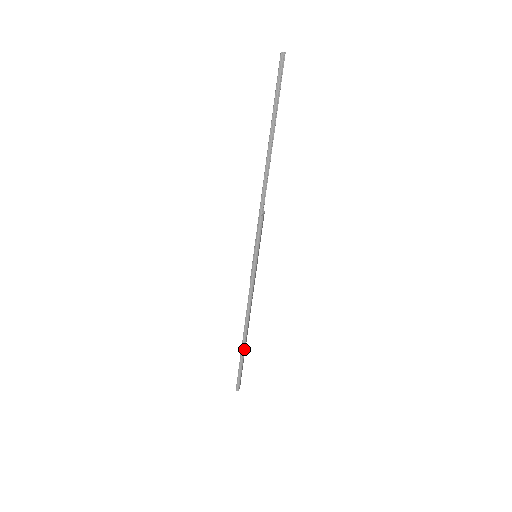
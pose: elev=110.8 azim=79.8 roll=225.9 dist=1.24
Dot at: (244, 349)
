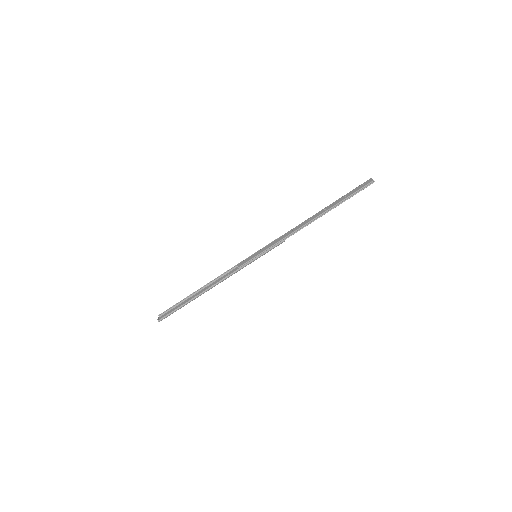
Dot at: (192, 300)
